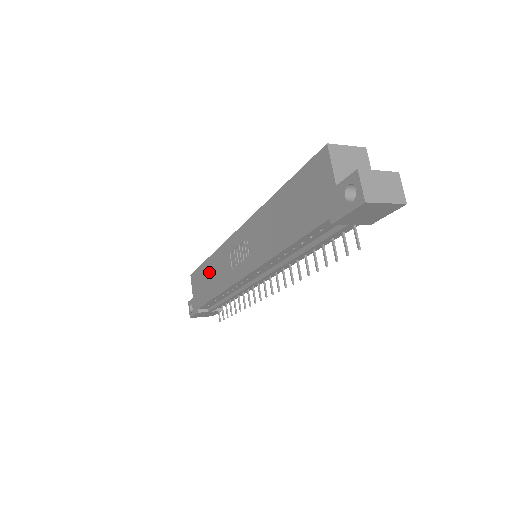
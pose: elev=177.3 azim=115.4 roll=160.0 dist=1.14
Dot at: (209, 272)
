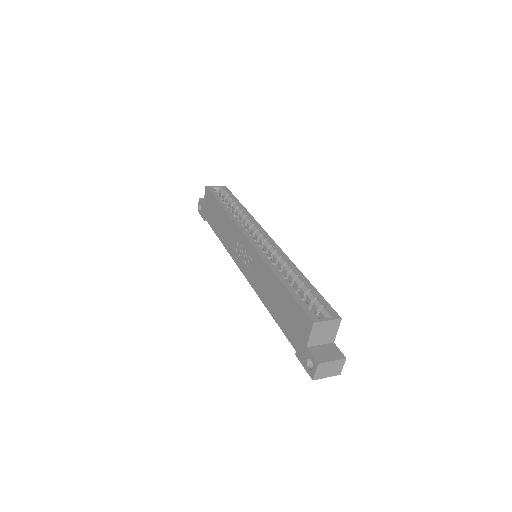
Dot at: (220, 217)
